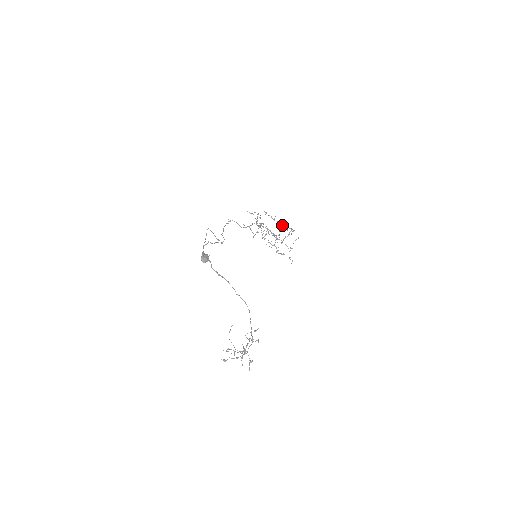
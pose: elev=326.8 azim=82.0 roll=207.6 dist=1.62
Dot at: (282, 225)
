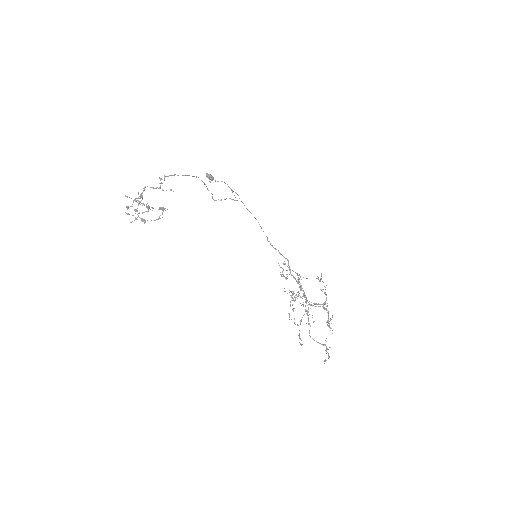
Dot at: occluded
